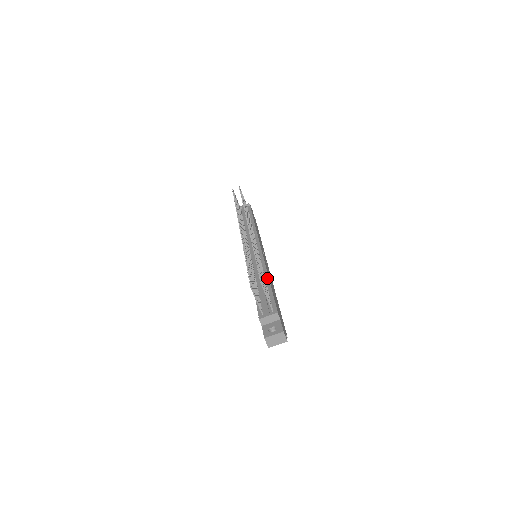
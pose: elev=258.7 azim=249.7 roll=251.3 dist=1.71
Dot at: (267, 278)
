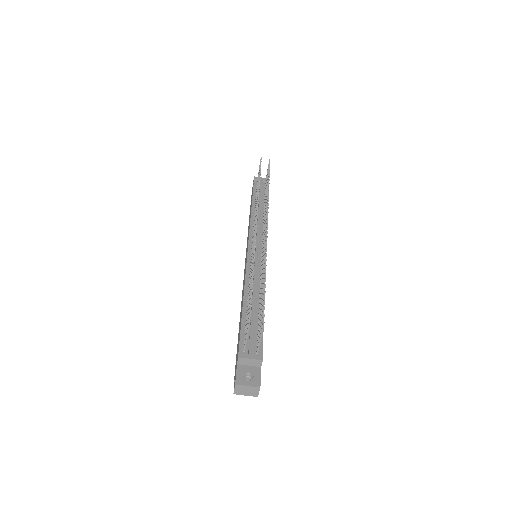
Dot at: occluded
